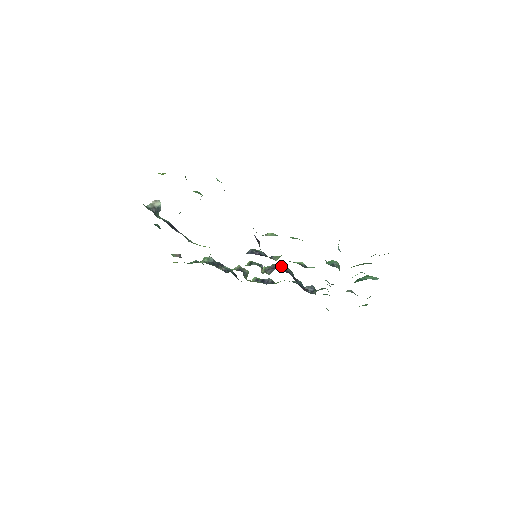
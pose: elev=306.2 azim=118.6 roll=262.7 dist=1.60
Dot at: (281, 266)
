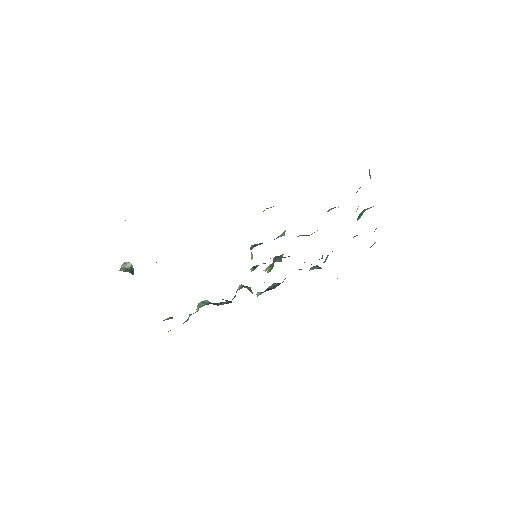
Dot at: occluded
